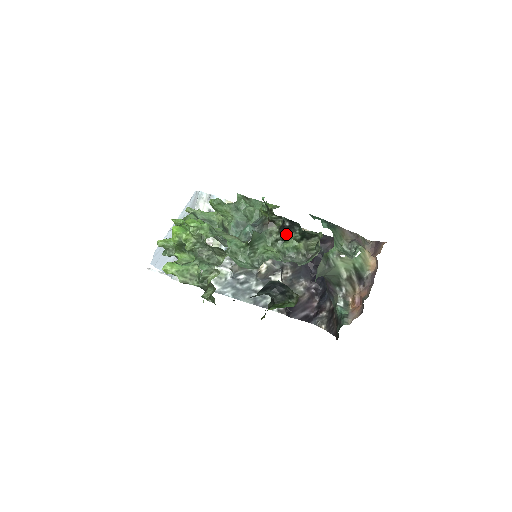
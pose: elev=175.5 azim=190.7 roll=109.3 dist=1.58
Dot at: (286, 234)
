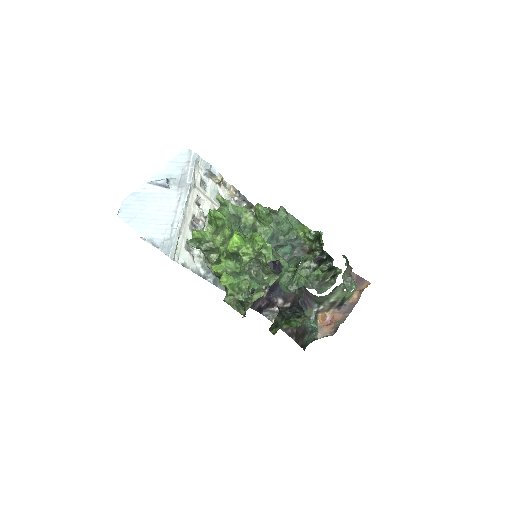
Dot at: (318, 264)
